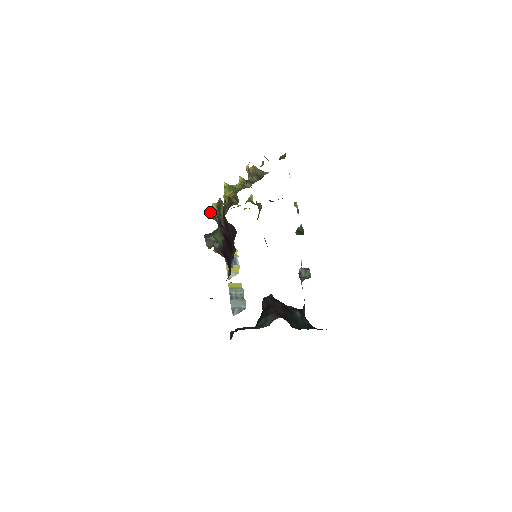
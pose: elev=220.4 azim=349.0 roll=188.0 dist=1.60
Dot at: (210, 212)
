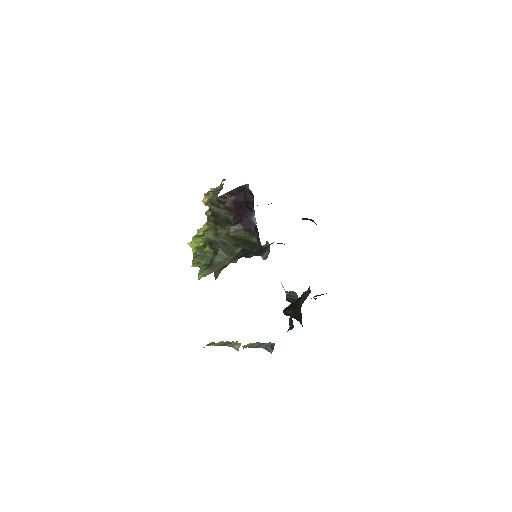
Dot at: (193, 264)
